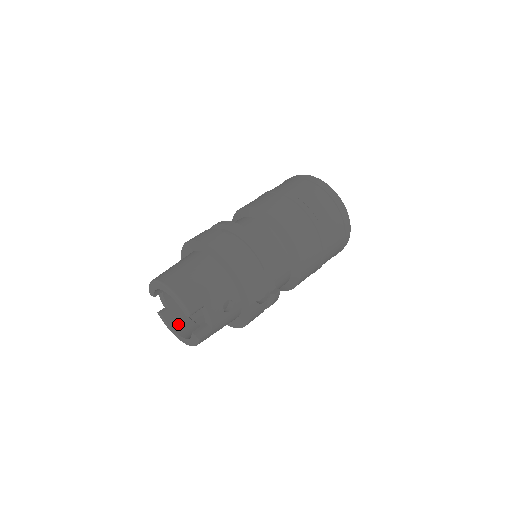
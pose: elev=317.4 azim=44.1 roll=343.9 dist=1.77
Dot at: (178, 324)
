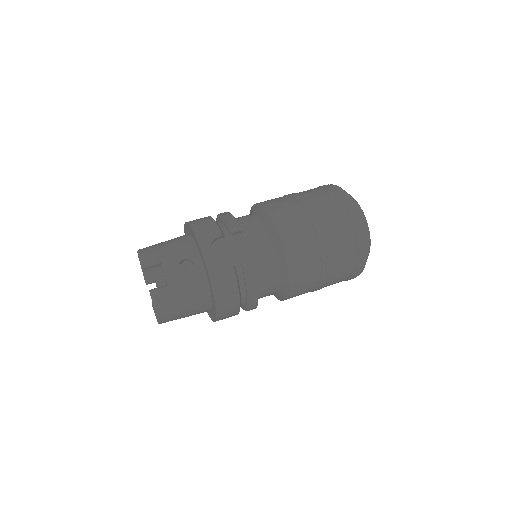
Dot at: occluded
